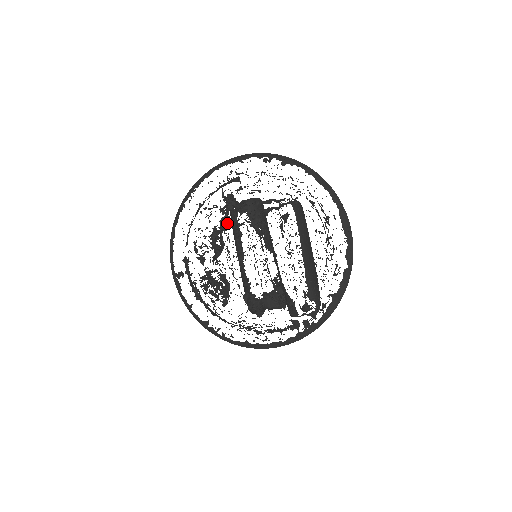
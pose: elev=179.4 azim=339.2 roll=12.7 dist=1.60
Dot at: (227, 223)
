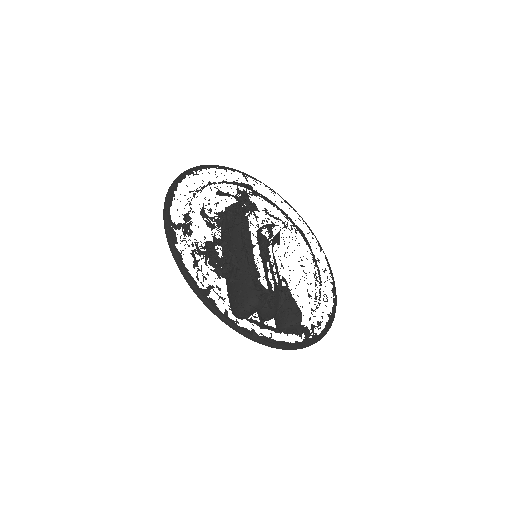
Dot at: occluded
